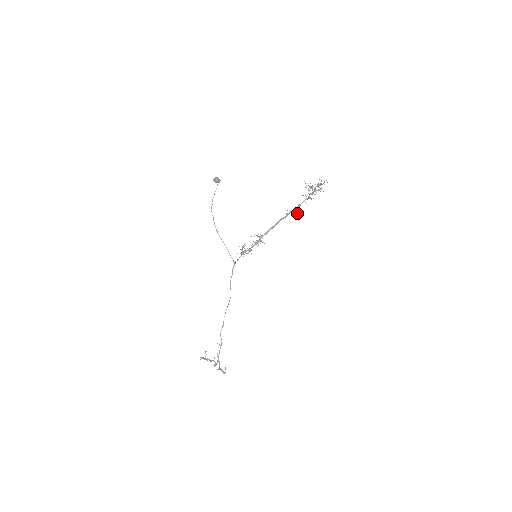
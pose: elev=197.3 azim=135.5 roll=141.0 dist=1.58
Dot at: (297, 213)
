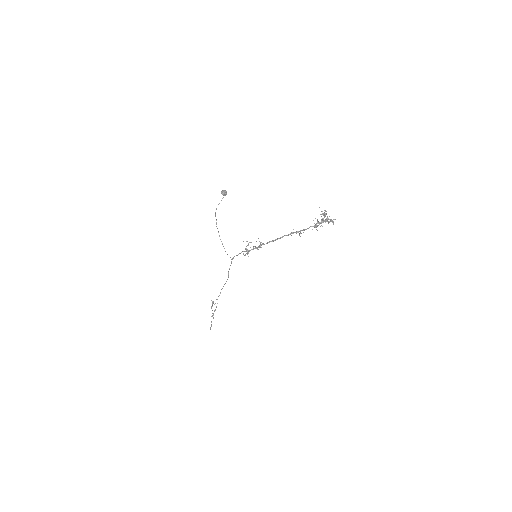
Dot at: occluded
